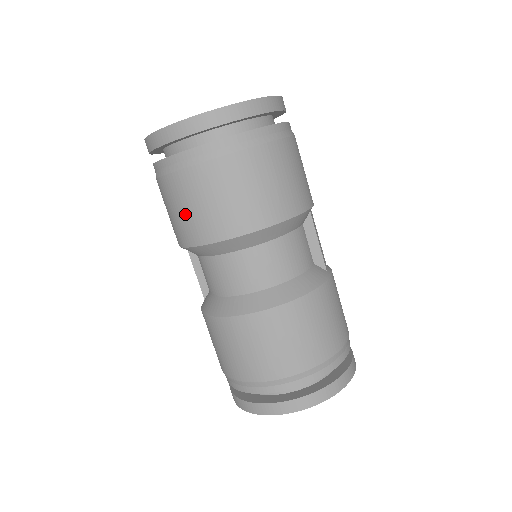
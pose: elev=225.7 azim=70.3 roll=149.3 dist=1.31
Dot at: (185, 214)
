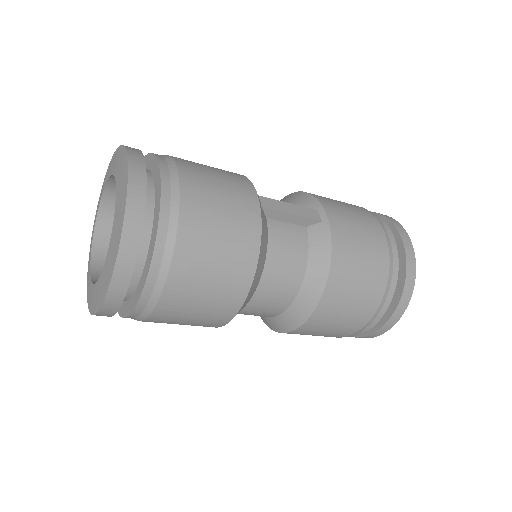
Dot at: occluded
